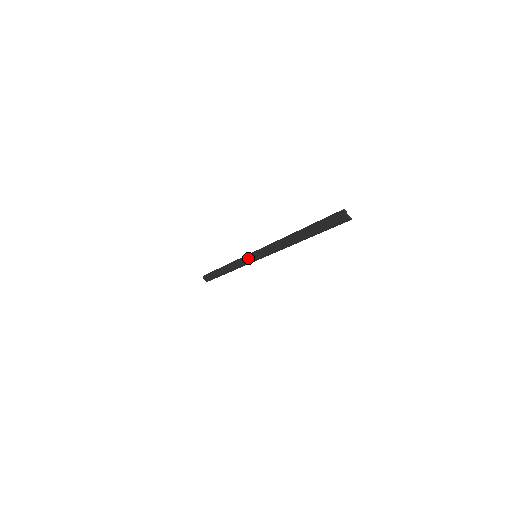
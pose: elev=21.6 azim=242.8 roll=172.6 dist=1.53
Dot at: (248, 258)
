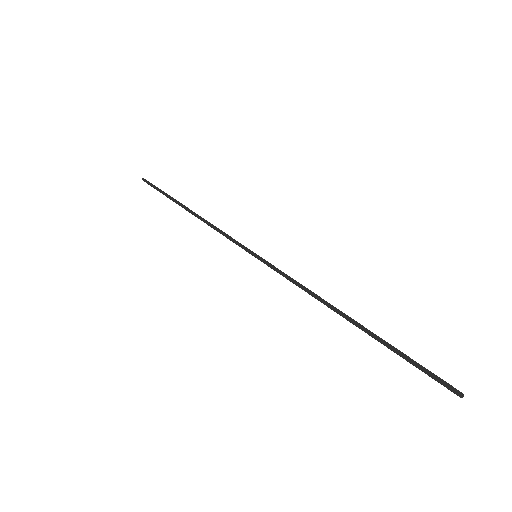
Dot at: occluded
